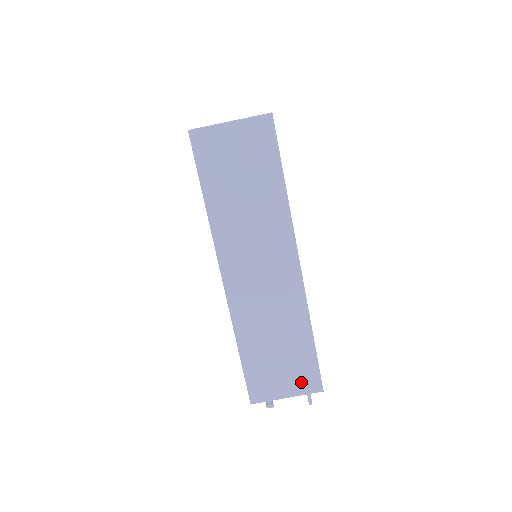
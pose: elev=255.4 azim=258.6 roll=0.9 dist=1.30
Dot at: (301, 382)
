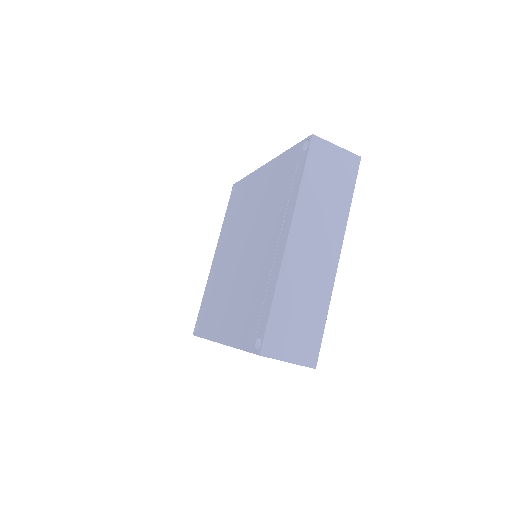
Dot at: occluded
